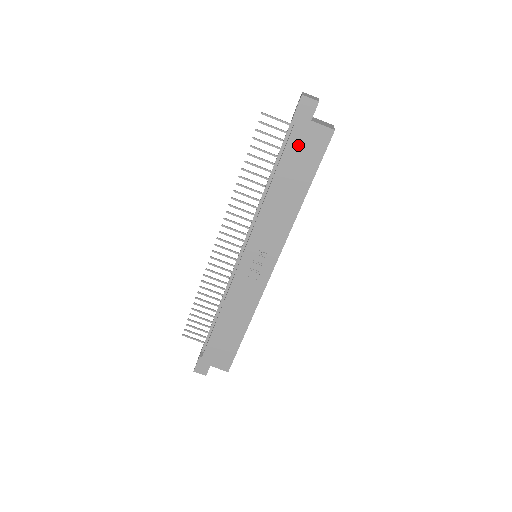
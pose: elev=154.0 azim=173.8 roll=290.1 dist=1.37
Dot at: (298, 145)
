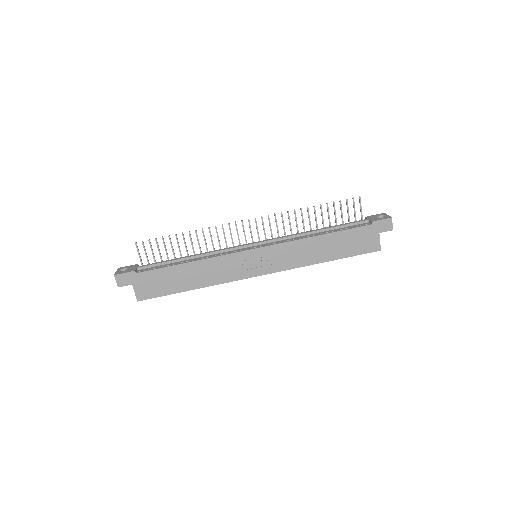
Dot at: (360, 235)
